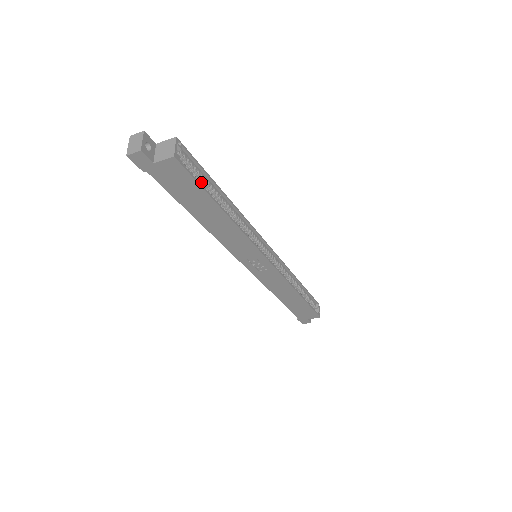
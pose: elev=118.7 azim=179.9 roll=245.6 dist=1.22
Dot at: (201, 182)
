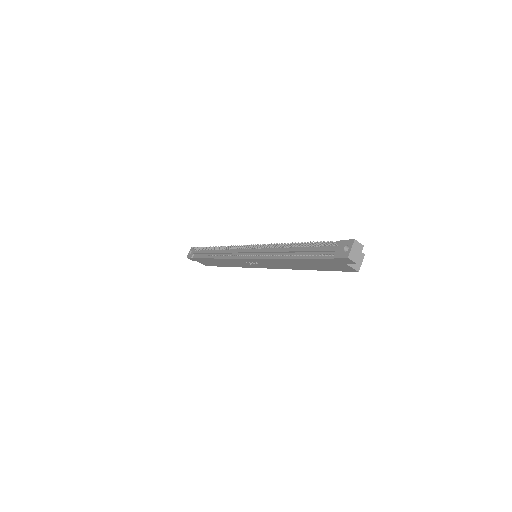
Dot at: occluded
